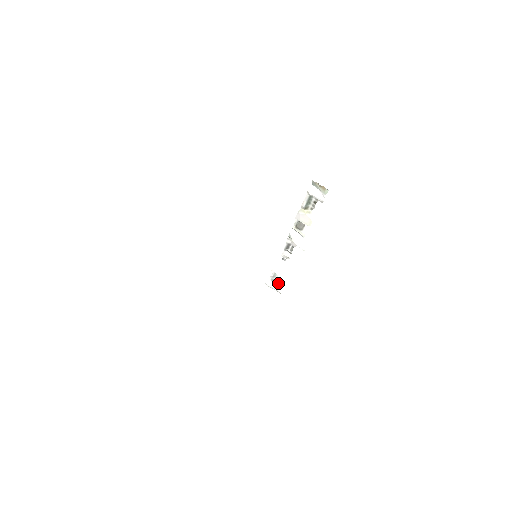
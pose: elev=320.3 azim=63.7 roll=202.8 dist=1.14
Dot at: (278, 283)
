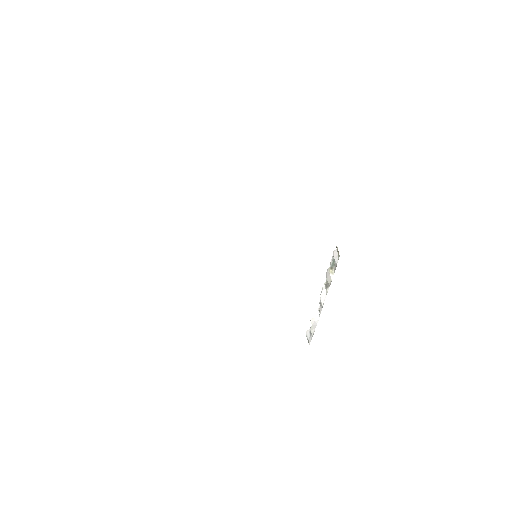
Dot at: (312, 336)
